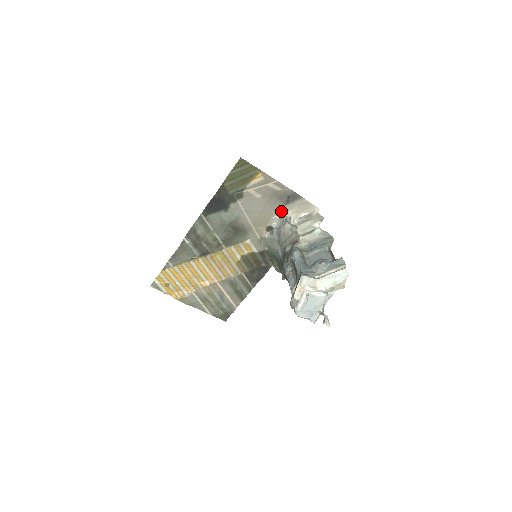
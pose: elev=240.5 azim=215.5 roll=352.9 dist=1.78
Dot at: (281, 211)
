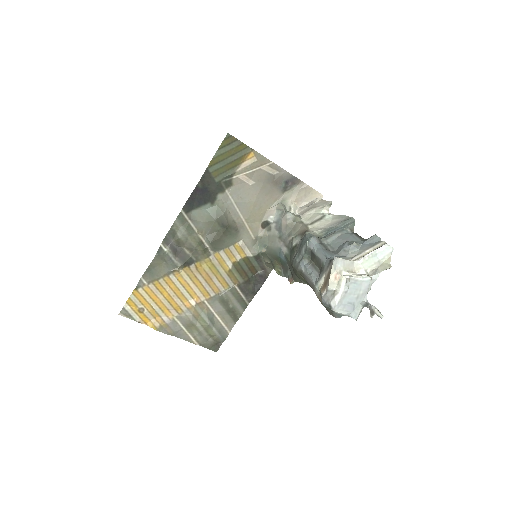
Dot at: (278, 201)
